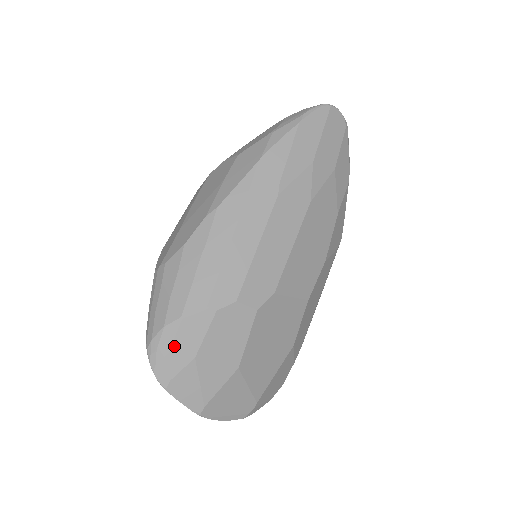
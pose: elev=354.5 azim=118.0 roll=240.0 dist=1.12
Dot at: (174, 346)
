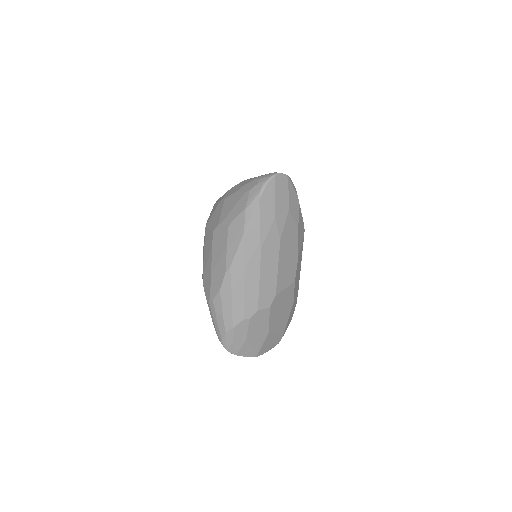
Dot at: (234, 339)
